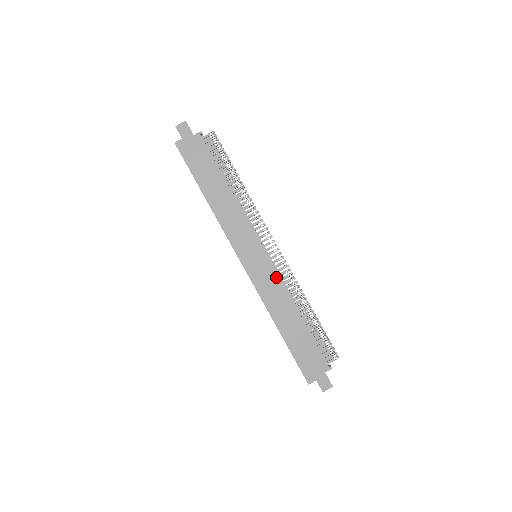
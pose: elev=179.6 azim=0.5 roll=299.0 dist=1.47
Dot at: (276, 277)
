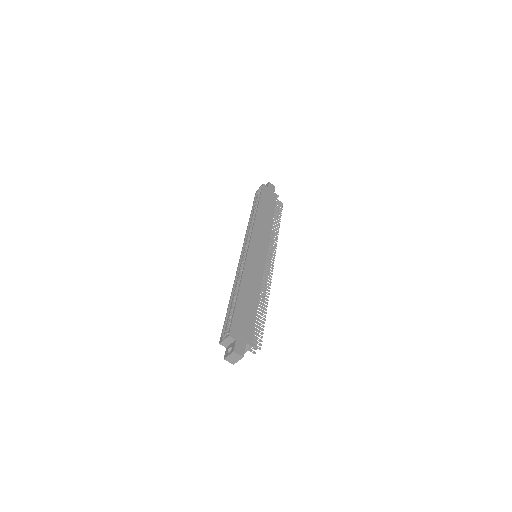
Dot at: (262, 271)
